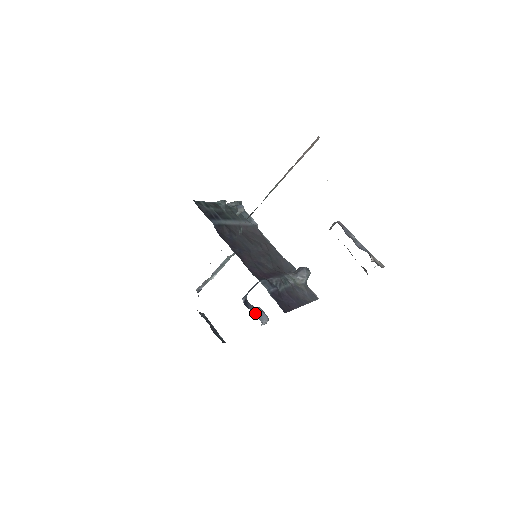
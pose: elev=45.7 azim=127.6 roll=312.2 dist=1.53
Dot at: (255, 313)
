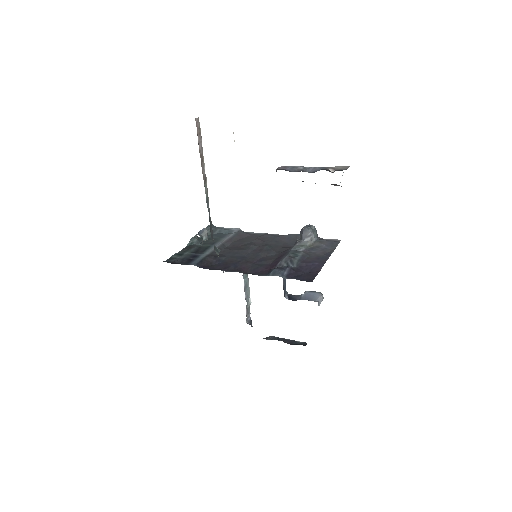
Dot at: (305, 299)
